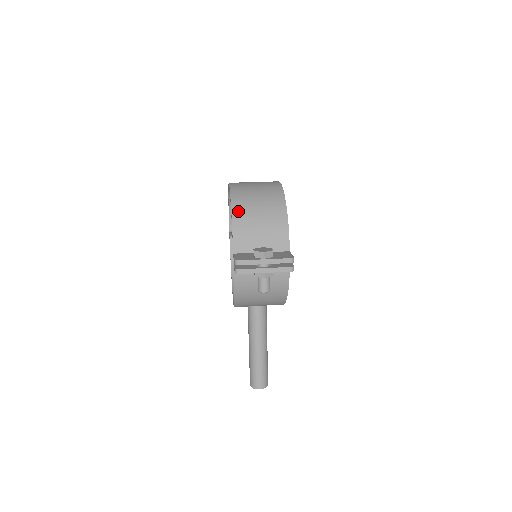
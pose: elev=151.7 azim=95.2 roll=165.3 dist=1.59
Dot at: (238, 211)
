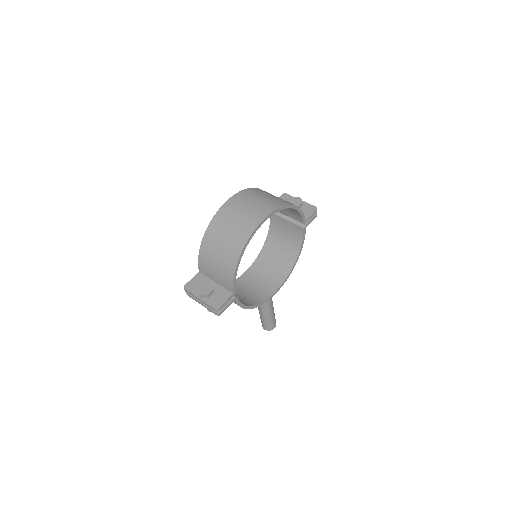
Dot at: (206, 243)
